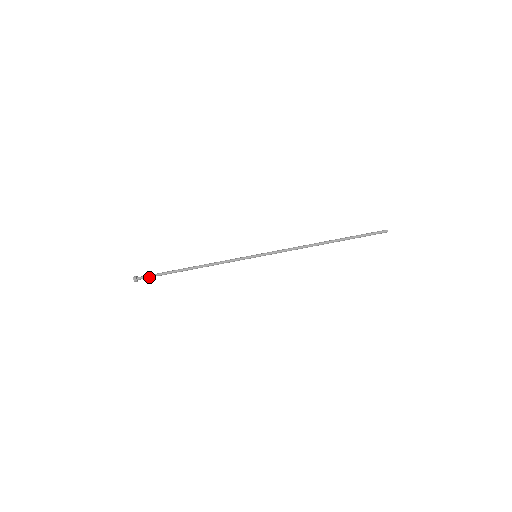
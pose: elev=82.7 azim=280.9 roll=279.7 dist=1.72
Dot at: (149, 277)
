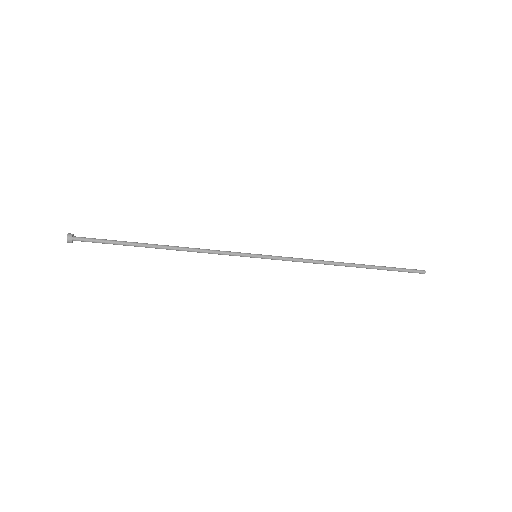
Dot at: (92, 241)
